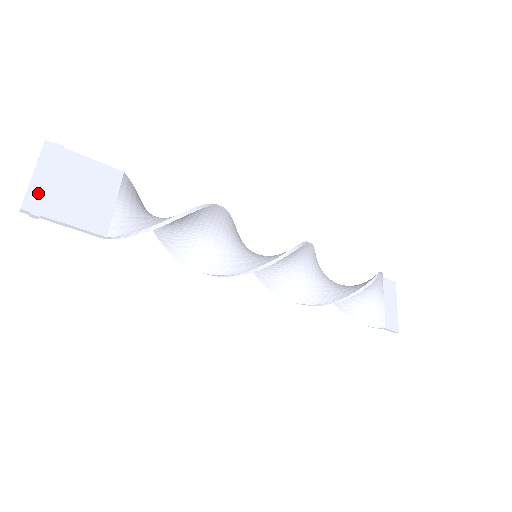
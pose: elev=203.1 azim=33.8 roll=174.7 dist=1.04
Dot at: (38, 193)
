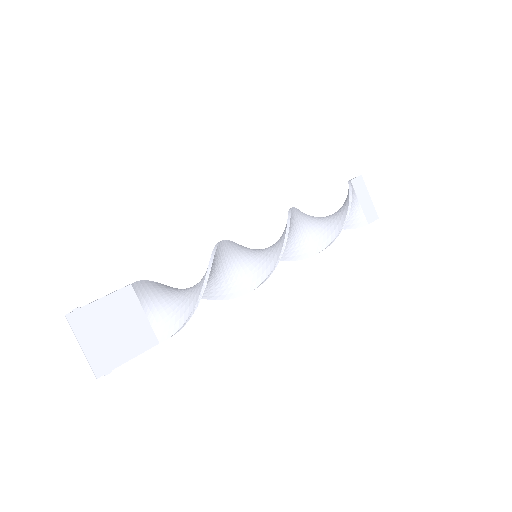
Dot at: (97, 358)
